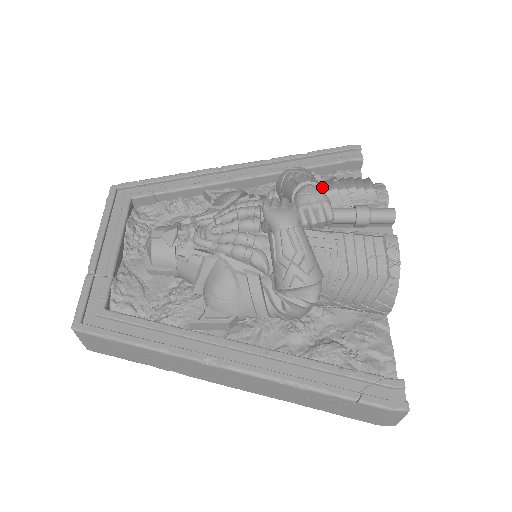
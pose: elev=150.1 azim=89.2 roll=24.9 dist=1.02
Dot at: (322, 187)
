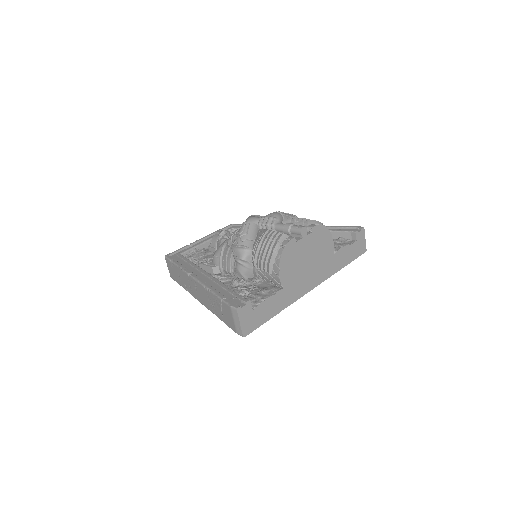
Dot at: occluded
